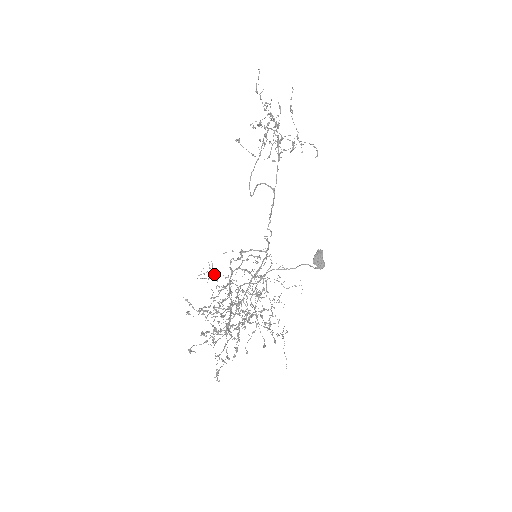
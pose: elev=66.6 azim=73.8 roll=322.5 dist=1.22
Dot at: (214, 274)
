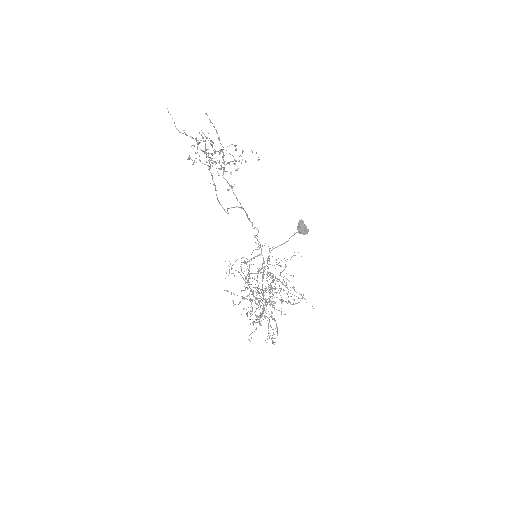
Dot at: (235, 270)
